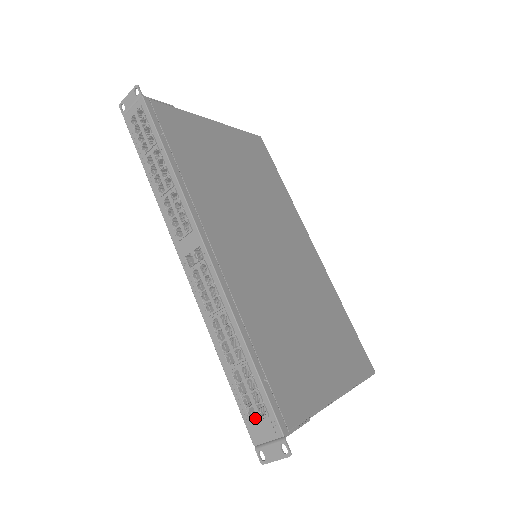
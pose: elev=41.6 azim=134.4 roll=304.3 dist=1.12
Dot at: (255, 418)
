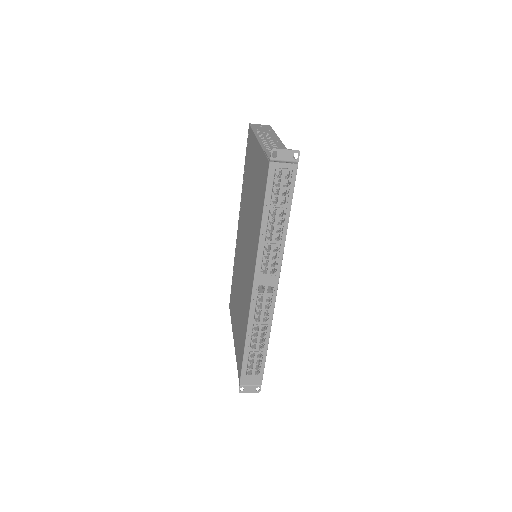
Dot at: (250, 375)
